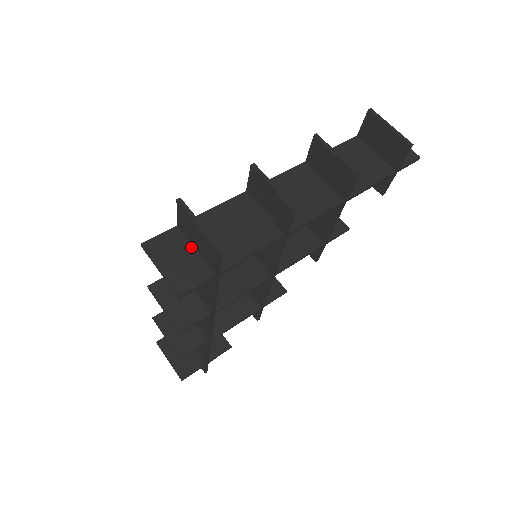
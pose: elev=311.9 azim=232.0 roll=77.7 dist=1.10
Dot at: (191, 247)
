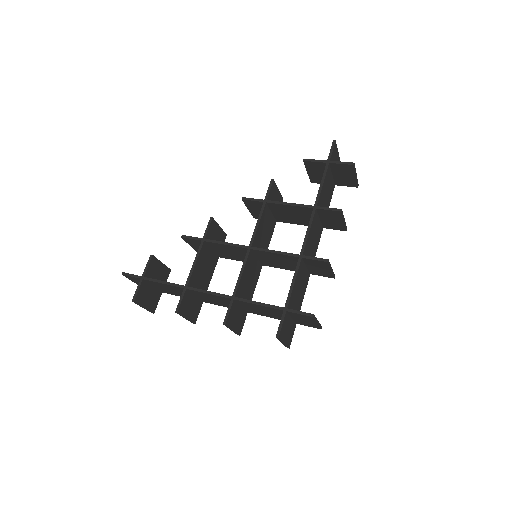
Dot at: (291, 318)
